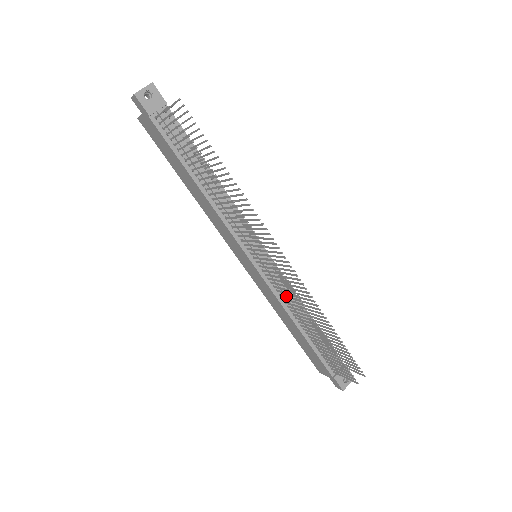
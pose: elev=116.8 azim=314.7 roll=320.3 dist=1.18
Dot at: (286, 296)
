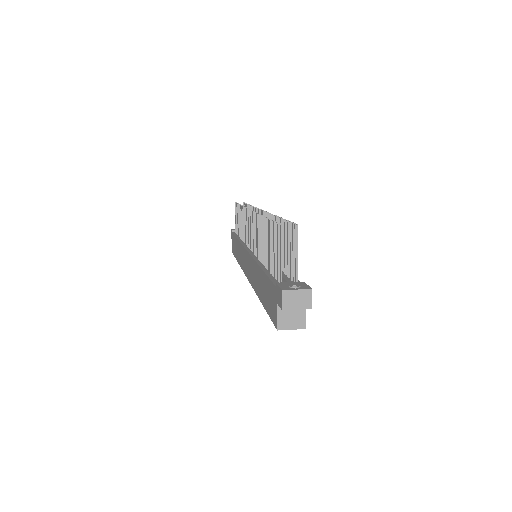
Dot at: (257, 242)
